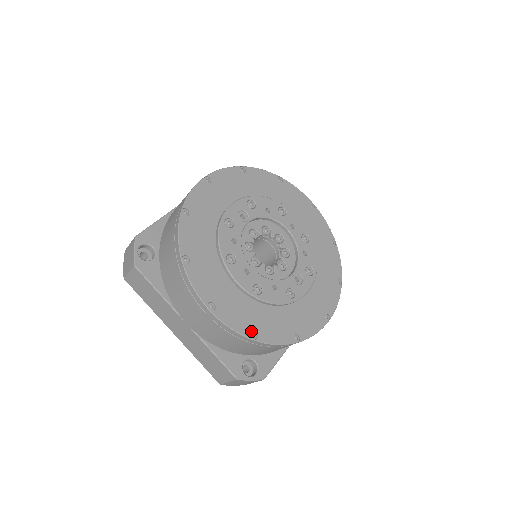
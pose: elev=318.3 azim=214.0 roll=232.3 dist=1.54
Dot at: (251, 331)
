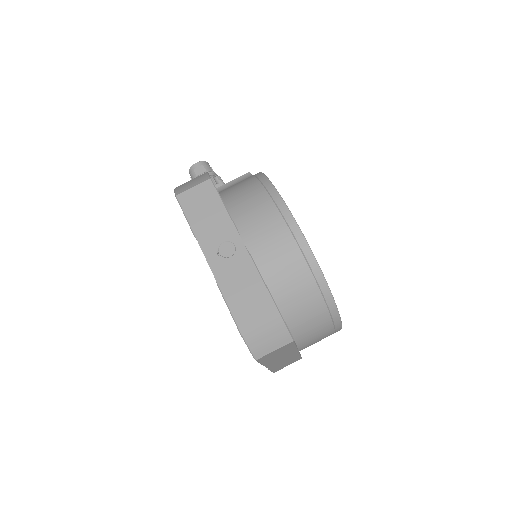
Dot at: occluded
